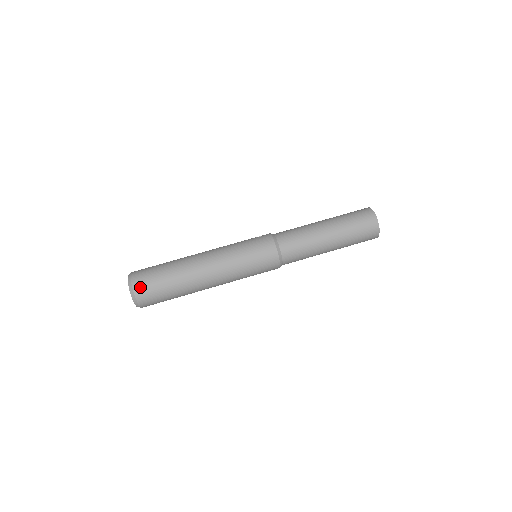
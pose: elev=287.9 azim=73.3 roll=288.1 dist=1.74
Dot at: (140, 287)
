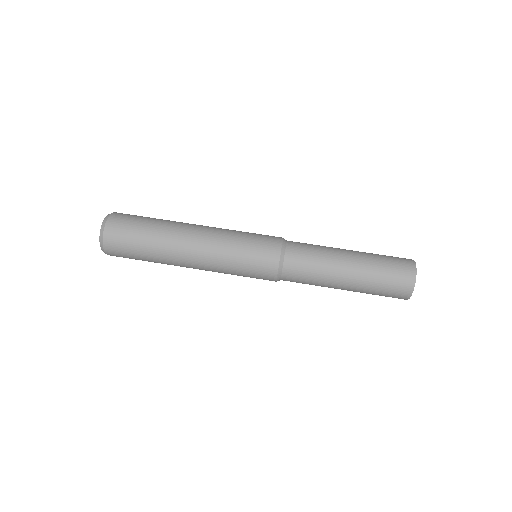
Dot at: (117, 218)
